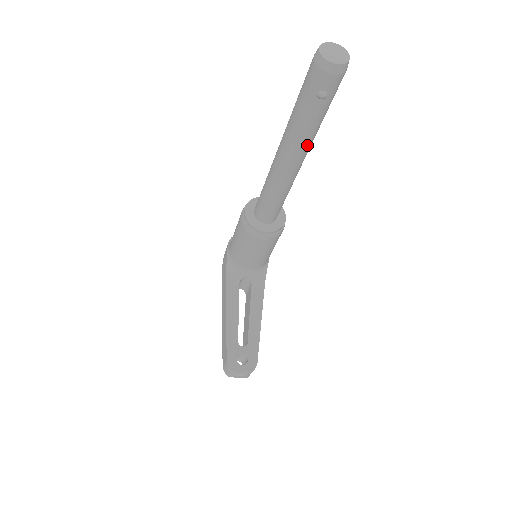
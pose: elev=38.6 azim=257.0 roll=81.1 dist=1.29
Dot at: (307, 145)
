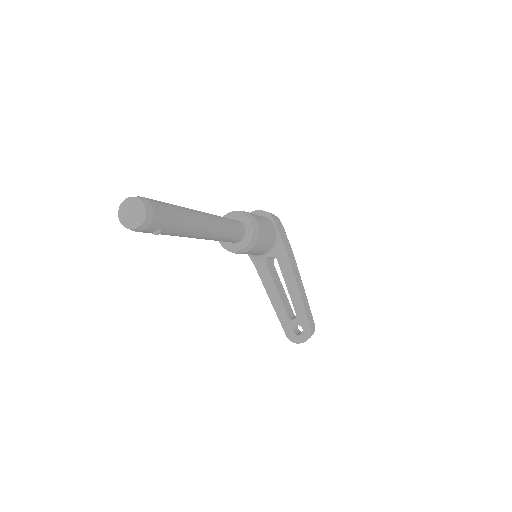
Dot at: (195, 231)
